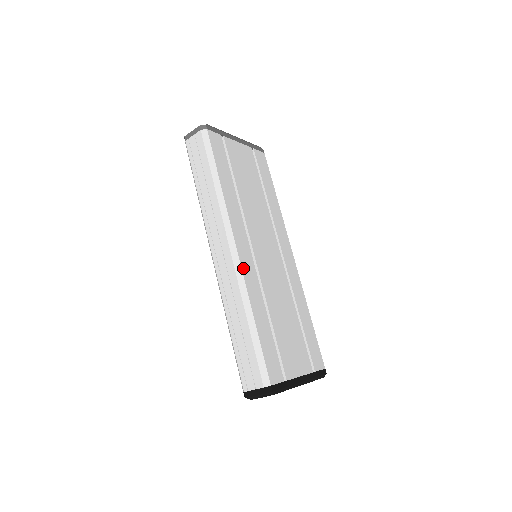
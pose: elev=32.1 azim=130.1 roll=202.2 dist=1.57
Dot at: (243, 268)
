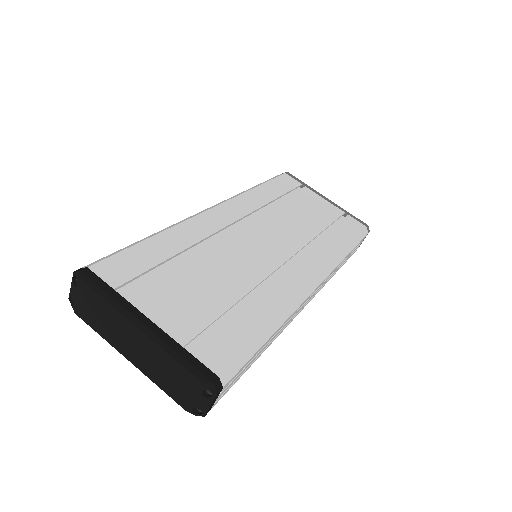
Dot at: (202, 216)
